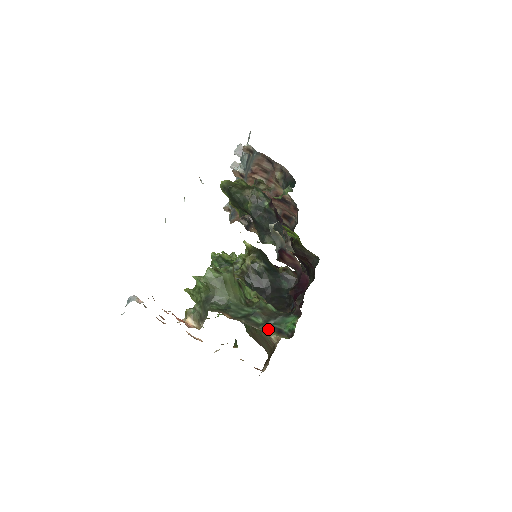
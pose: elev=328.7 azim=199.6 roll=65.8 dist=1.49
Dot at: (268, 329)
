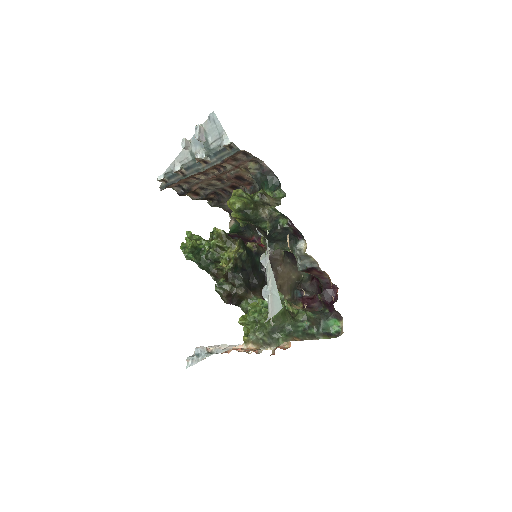
Dot at: (323, 336)
